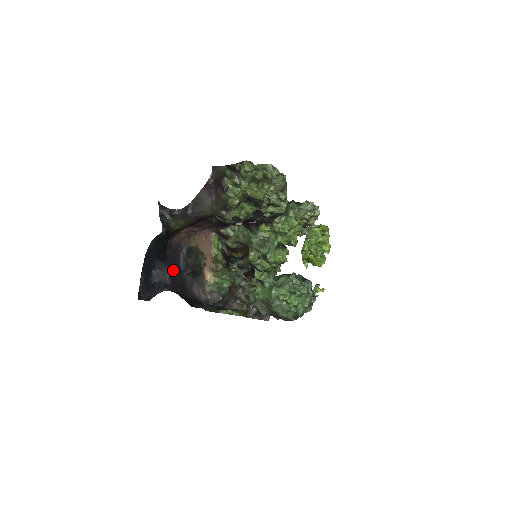
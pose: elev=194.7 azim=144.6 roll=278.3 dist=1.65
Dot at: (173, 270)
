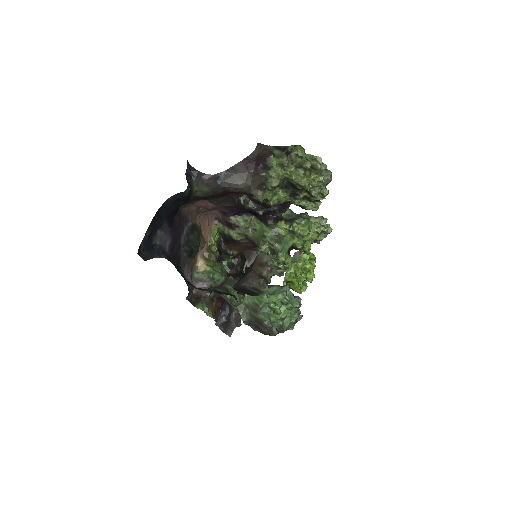
Dot at: (174, 240)
